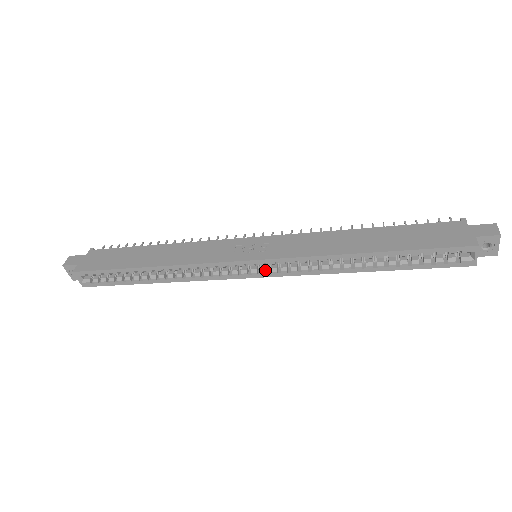
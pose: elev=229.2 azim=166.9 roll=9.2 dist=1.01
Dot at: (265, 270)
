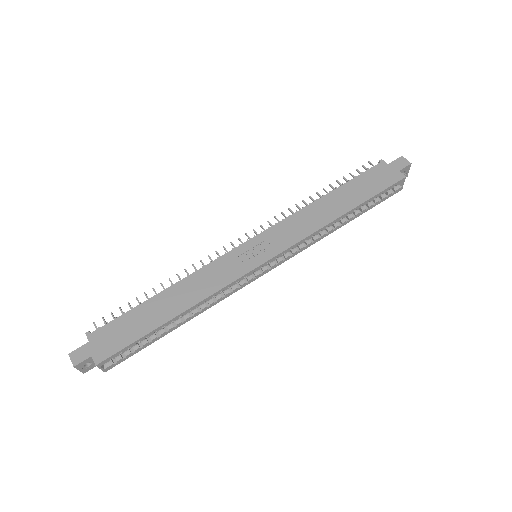
Dot at: (273, 264)
